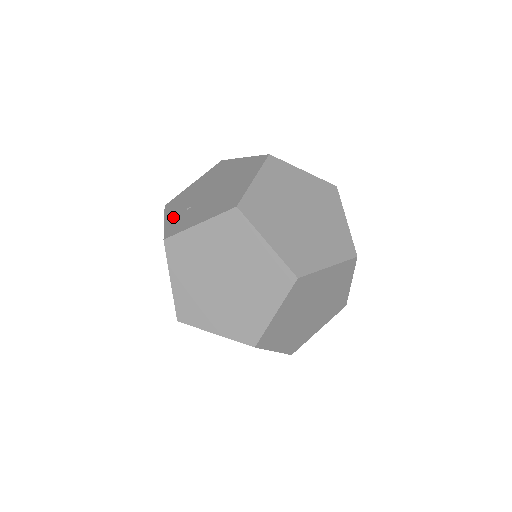
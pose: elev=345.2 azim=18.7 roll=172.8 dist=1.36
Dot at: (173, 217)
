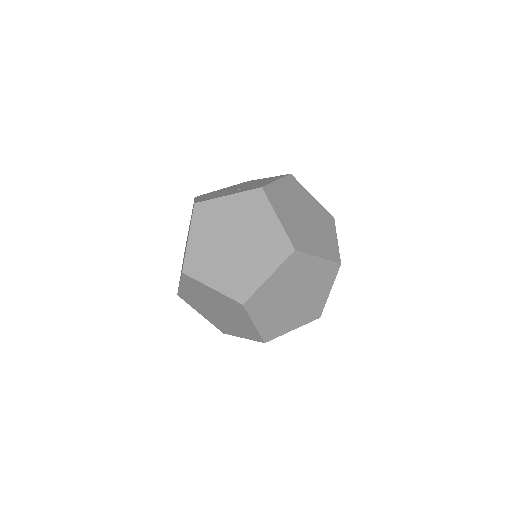
Dot at: (234, 192)
